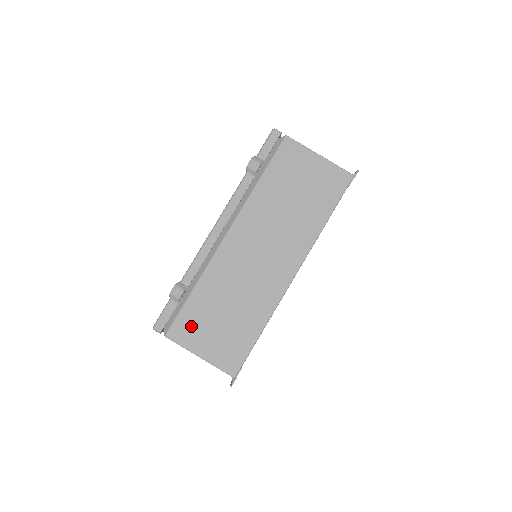
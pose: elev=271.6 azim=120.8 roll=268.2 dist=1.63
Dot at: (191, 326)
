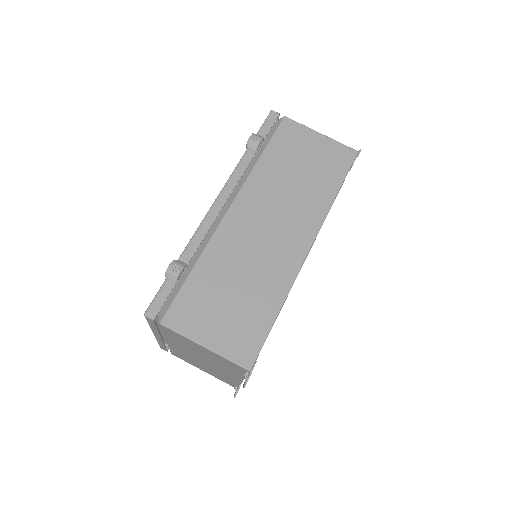
Dot at: (192, 309)
